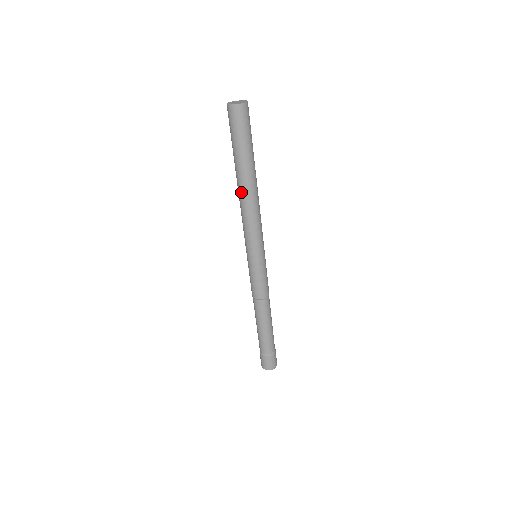
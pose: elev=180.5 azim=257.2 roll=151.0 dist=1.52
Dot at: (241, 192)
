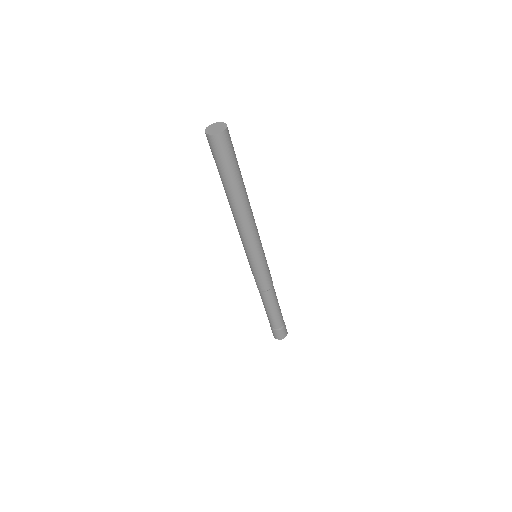
Dot at: (230, 207)
